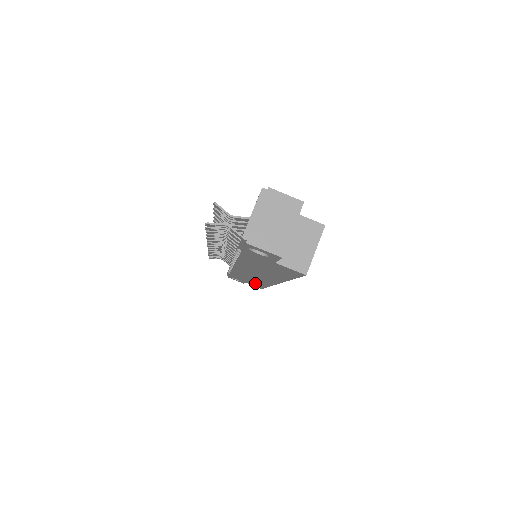
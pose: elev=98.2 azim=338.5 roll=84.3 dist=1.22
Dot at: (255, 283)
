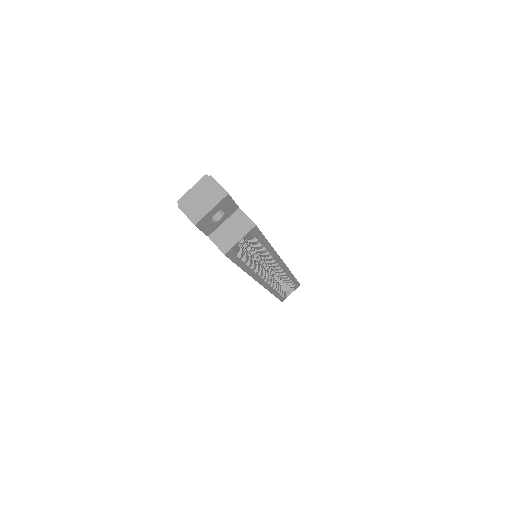
Dot at: occluded
